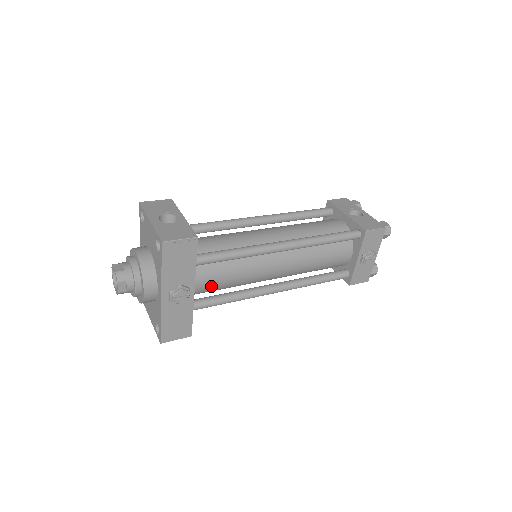
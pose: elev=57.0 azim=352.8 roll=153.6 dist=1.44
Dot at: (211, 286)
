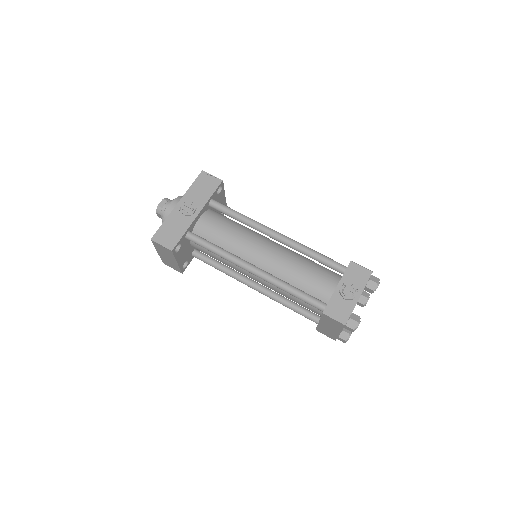
Dot at: (210, 230)
